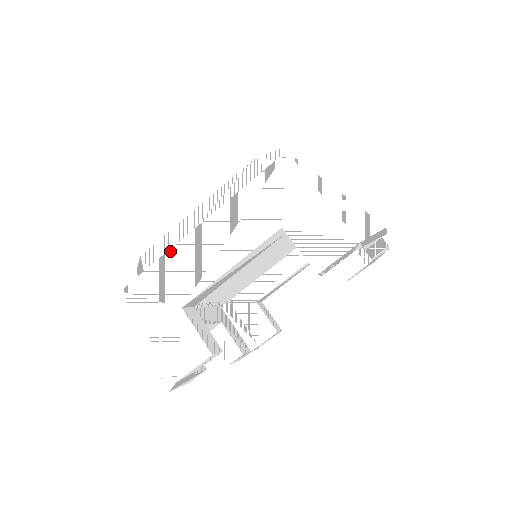
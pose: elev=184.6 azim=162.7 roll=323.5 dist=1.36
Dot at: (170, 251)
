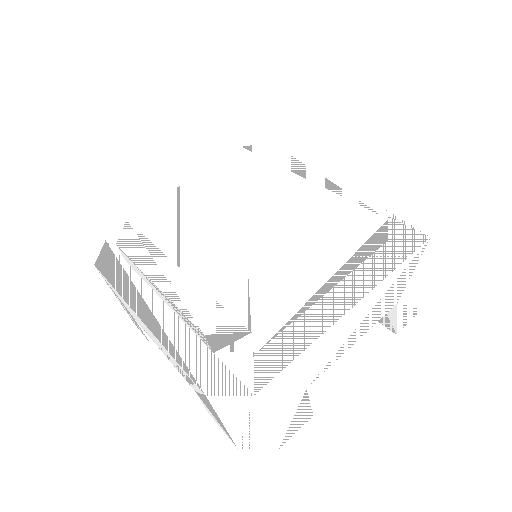
Dot at: (318, 340)
